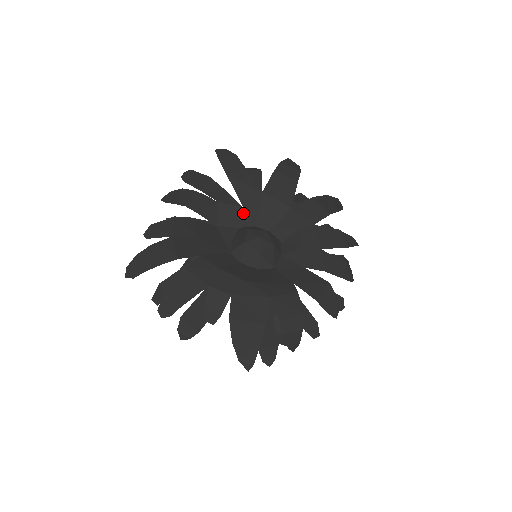
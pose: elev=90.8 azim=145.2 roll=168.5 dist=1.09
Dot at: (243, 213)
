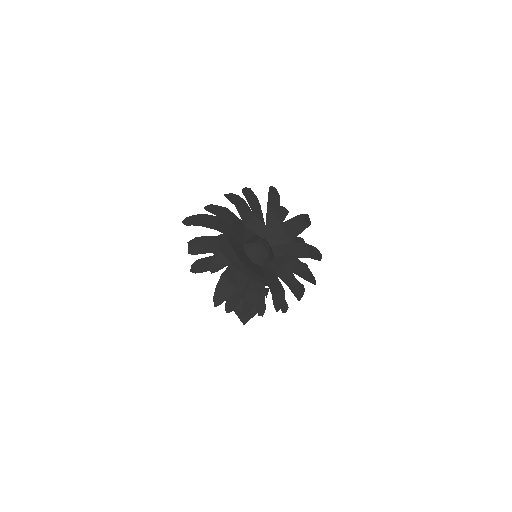
Dot at: (263, 228)
